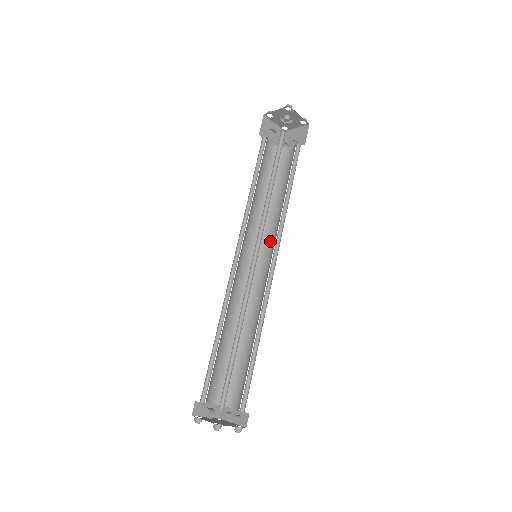
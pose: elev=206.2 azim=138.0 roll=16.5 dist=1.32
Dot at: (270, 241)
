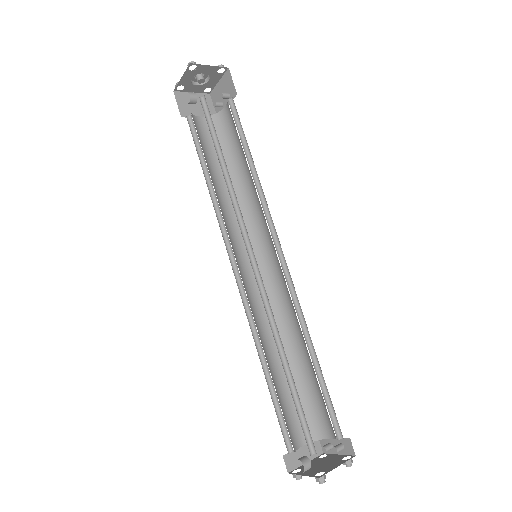
Dot at: (263, 228)
